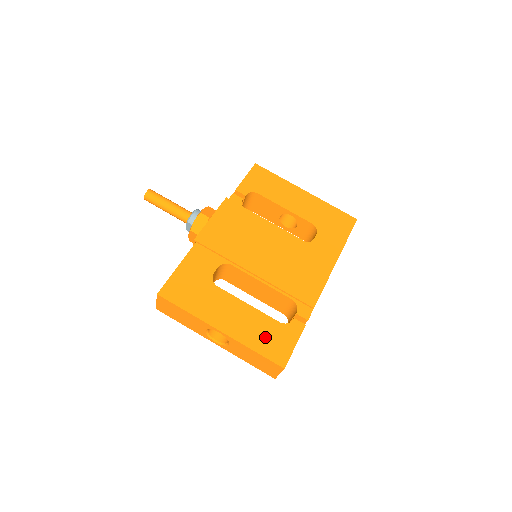
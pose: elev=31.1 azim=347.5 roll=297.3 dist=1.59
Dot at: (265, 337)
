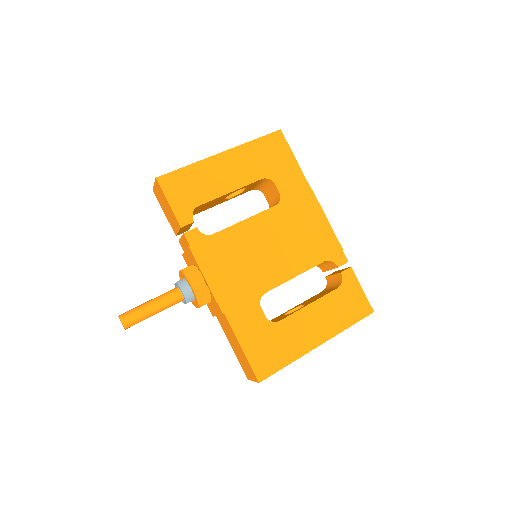
Dot at: (344, 310)
